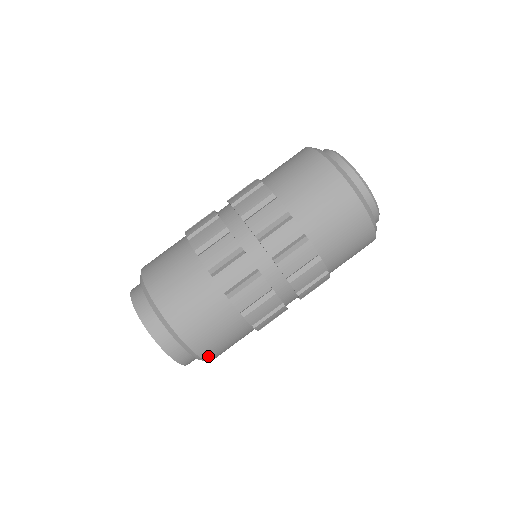
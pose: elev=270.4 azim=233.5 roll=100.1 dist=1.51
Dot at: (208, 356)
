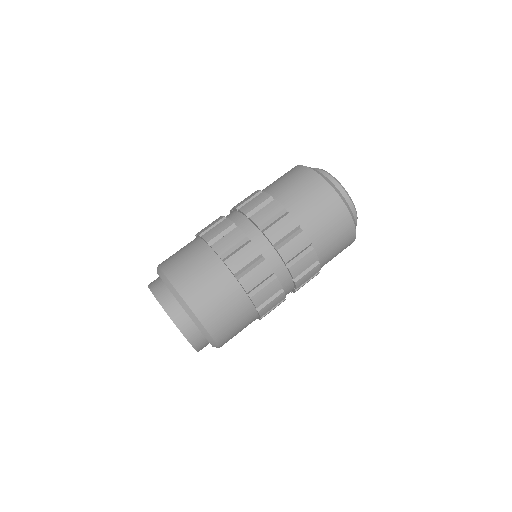
Dot at: (196, 308)
